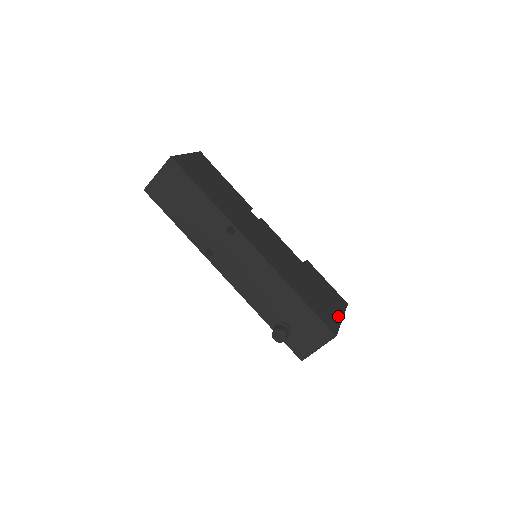
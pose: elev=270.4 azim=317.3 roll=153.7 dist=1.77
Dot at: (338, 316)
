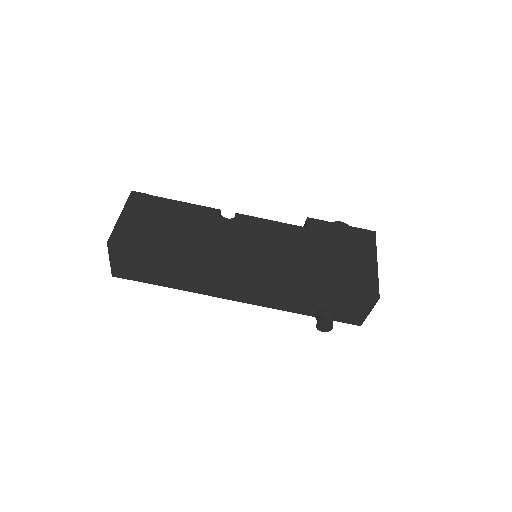
Dot at: (371, 265)
